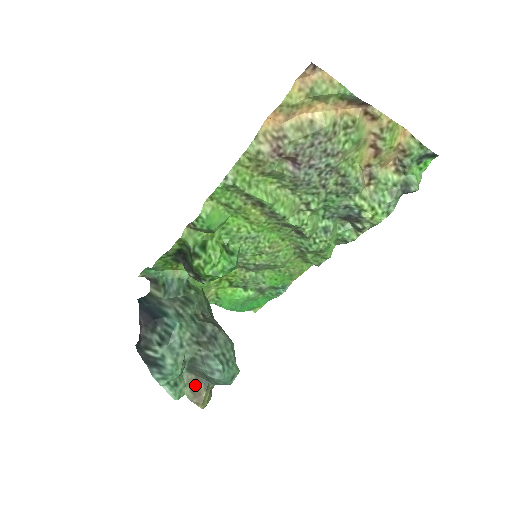
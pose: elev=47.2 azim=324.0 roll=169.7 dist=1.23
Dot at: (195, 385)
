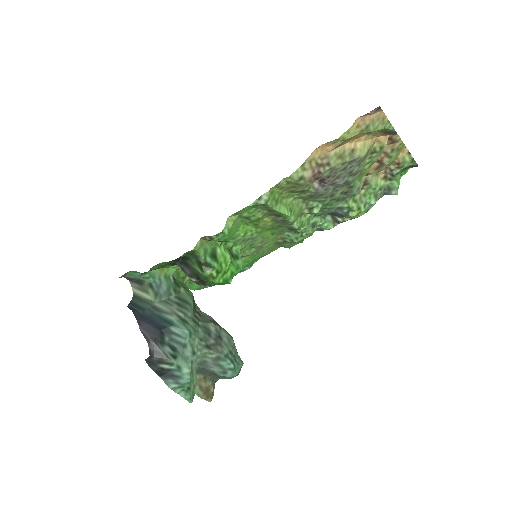
Dot at: (204, 383)
